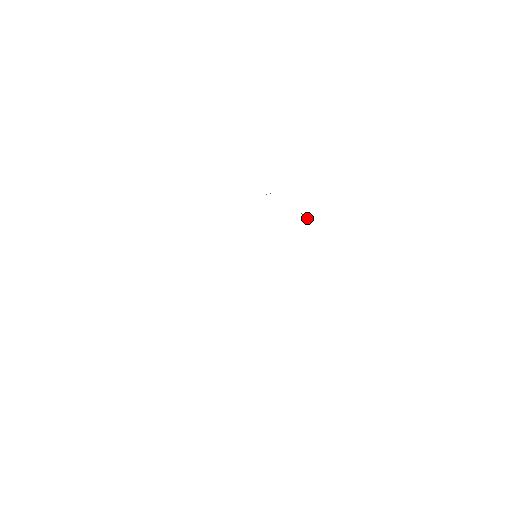
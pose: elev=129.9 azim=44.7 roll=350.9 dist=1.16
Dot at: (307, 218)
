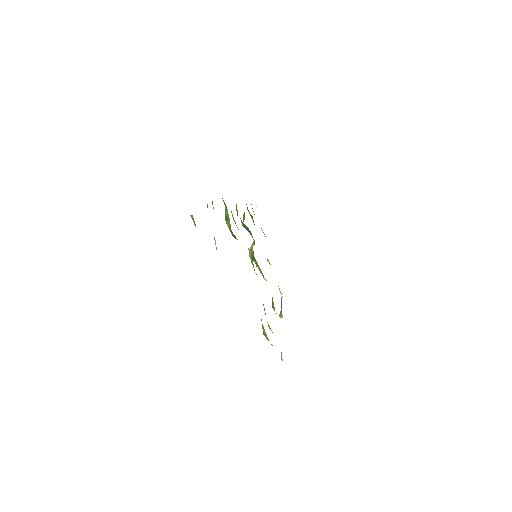
Dot at: (279, 315)
